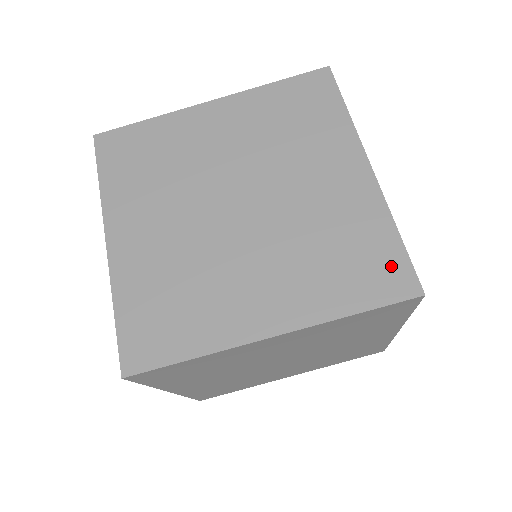
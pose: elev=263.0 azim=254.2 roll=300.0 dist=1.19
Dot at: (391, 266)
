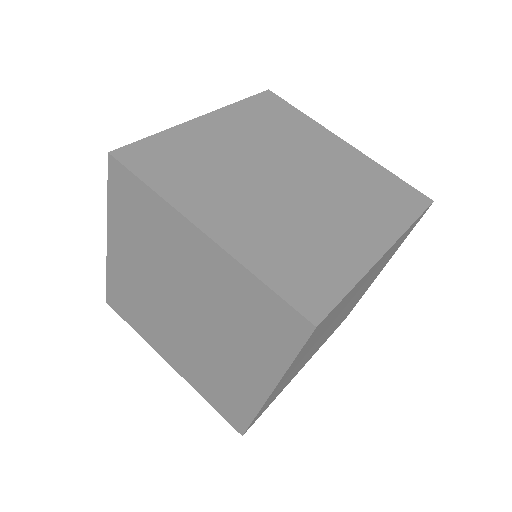
Dot at: (320, 293)
